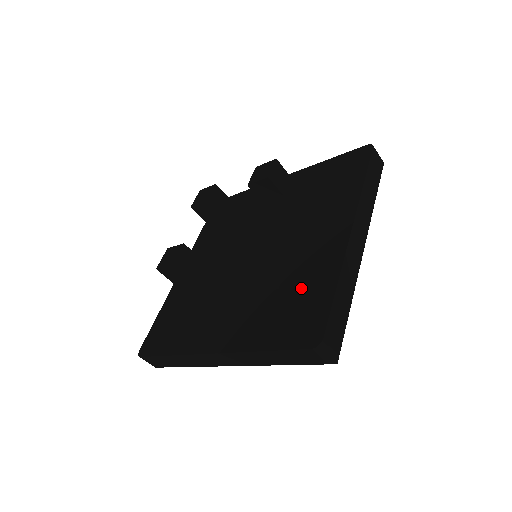
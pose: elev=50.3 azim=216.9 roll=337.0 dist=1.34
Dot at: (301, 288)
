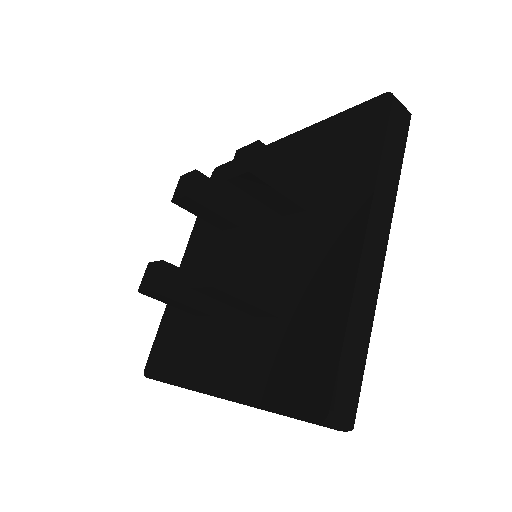
Dot at: (303, 323)
